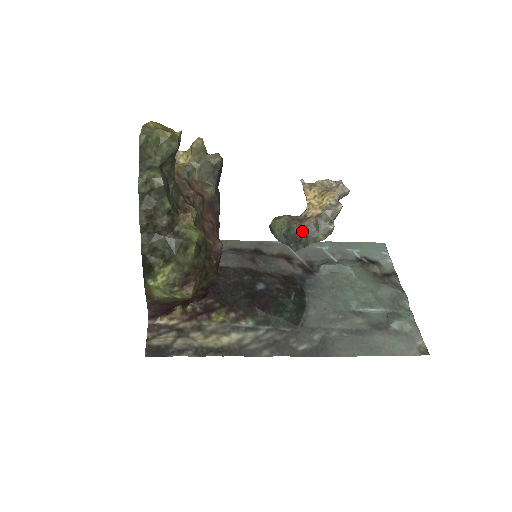
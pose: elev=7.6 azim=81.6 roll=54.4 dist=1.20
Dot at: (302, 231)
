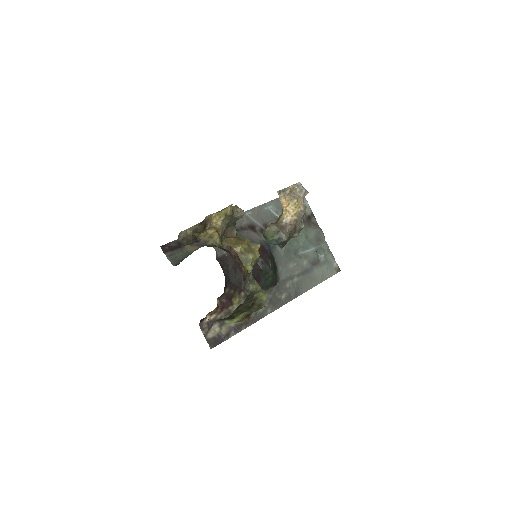
Dot at: (288, 237)
